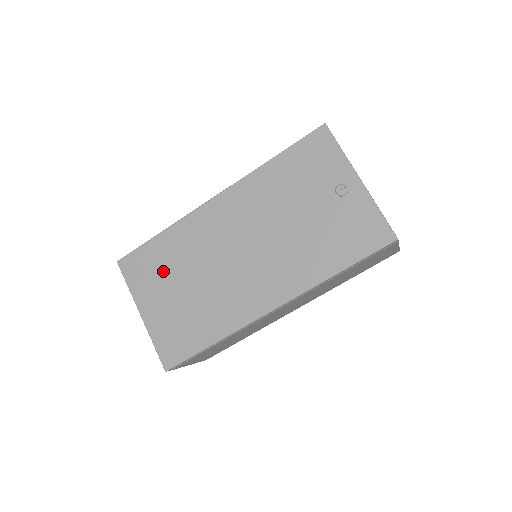
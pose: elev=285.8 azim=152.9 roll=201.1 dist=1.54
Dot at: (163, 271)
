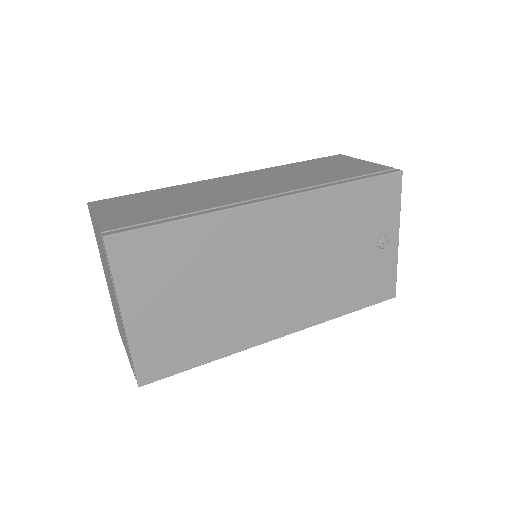
Dot at: (176, 270)
